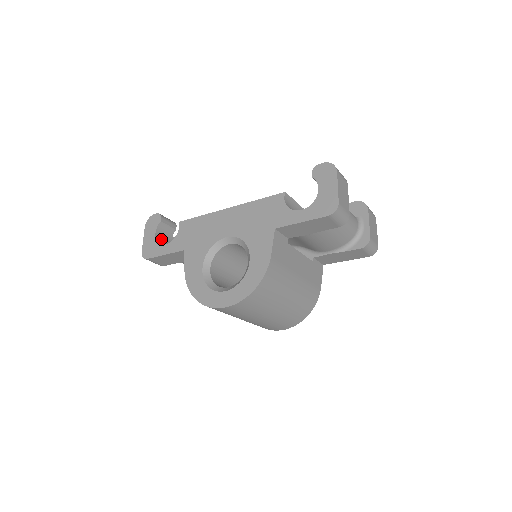
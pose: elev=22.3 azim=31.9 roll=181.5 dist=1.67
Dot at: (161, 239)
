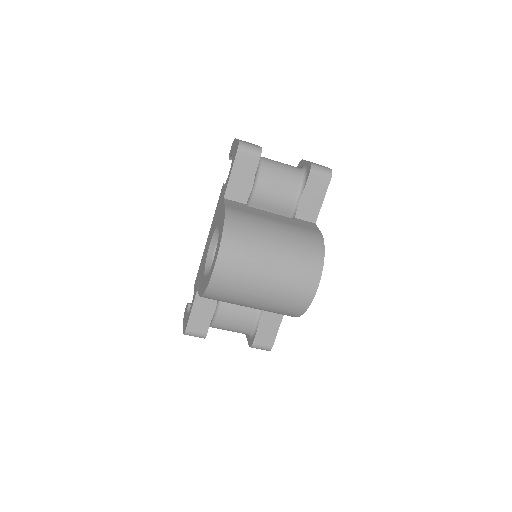
Dot at: occluded
